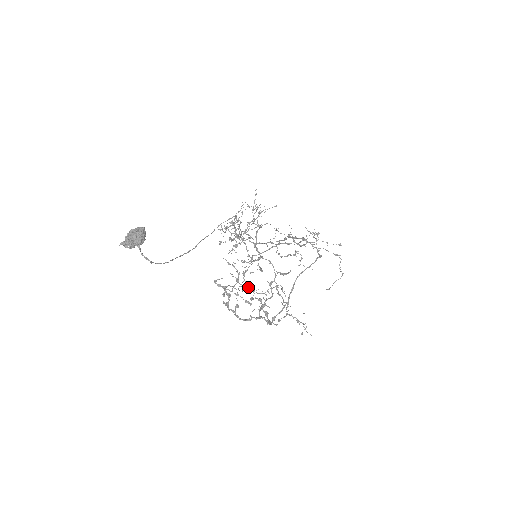
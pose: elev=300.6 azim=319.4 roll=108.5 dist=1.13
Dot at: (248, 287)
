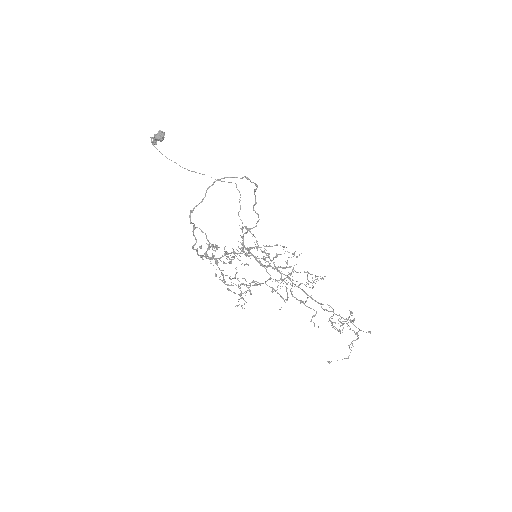
Dot at: (226, 256)
